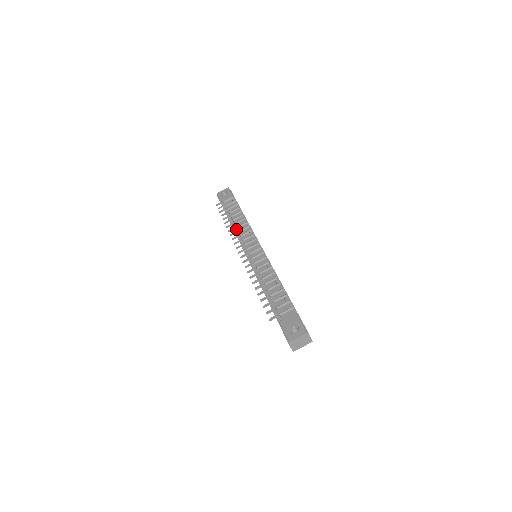
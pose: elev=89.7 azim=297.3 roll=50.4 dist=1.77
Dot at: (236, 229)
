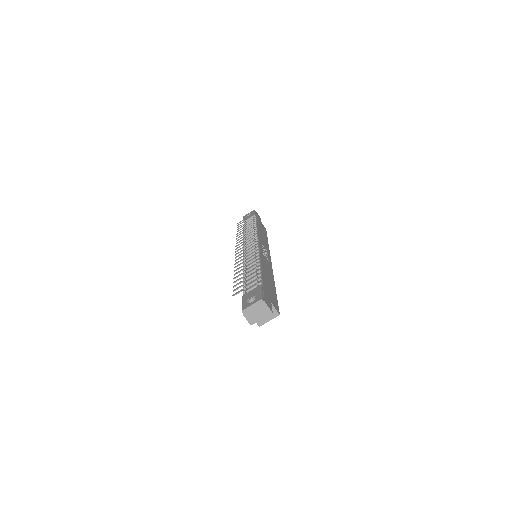
Dot at: occluded
